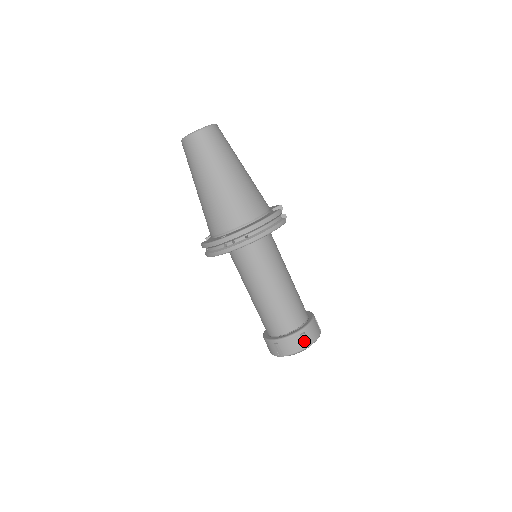
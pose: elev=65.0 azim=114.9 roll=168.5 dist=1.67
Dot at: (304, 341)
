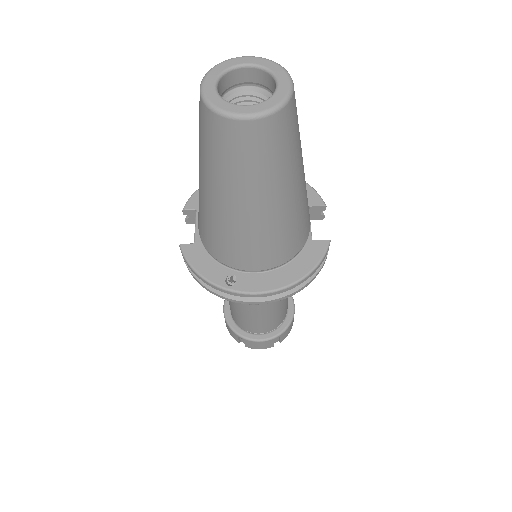
Dot at: (275, 339)
